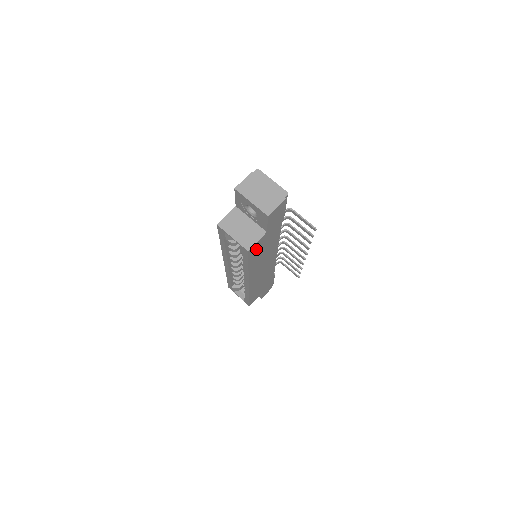
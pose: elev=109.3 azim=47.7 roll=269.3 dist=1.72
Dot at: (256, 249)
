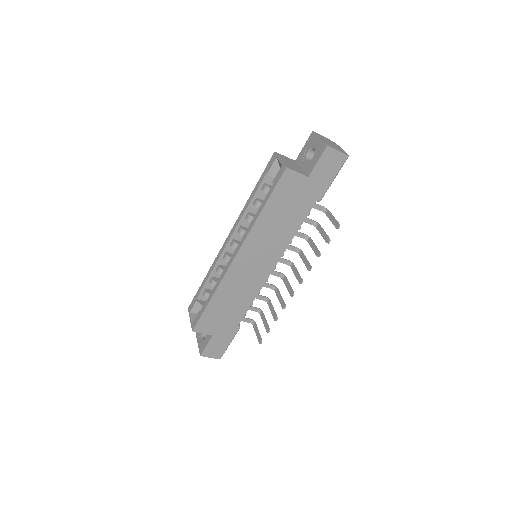
Dot at: (287, 188)
